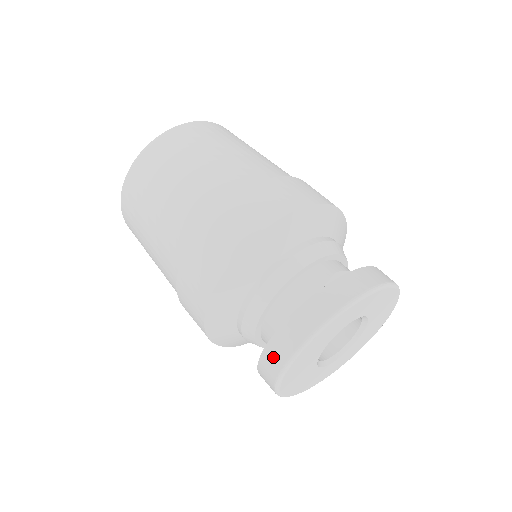
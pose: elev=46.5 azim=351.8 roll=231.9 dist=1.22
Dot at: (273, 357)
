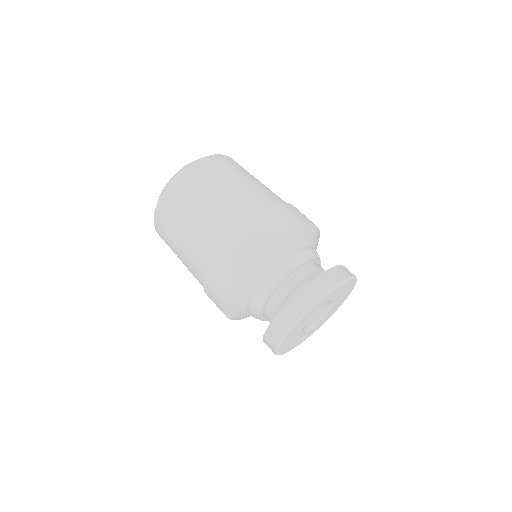
Dot at: (271, 337)
